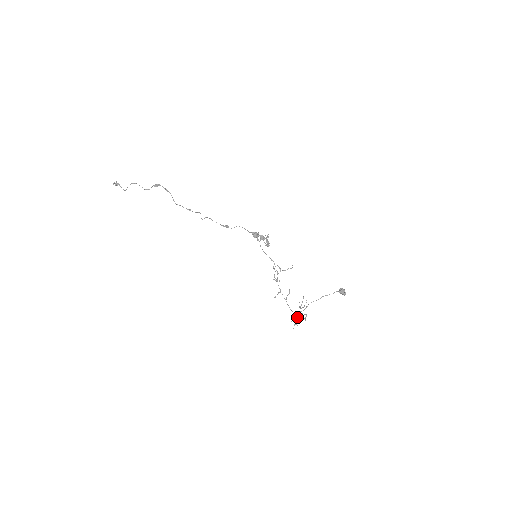
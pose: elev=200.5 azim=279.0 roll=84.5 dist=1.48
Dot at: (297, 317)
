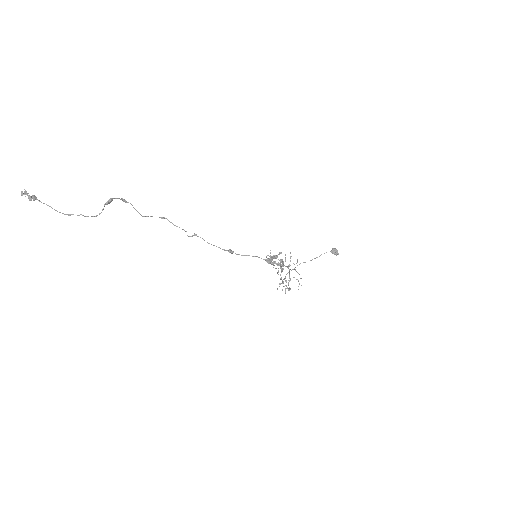
Dot at: (288, 282)
